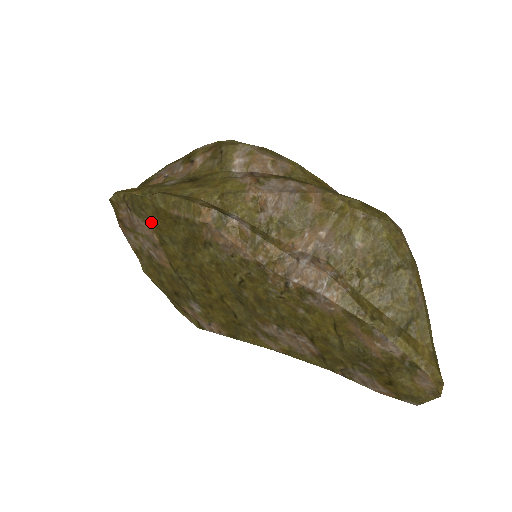
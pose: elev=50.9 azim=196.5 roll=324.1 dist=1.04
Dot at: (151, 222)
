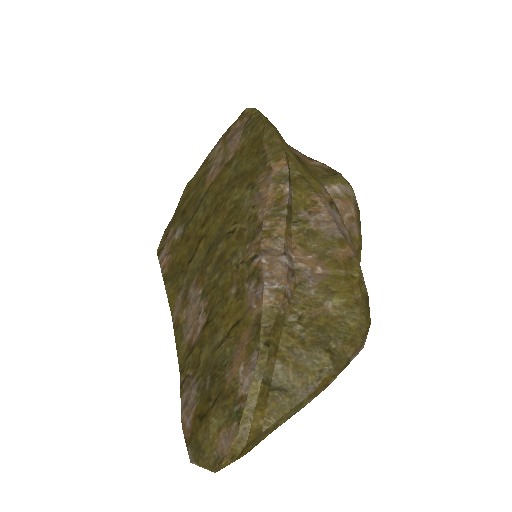
Dot at: (244, 143)
